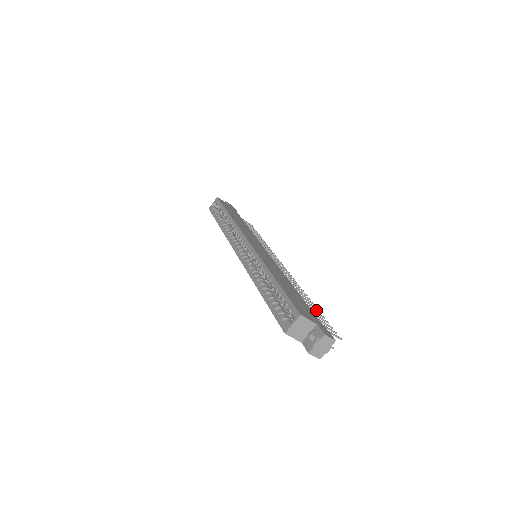
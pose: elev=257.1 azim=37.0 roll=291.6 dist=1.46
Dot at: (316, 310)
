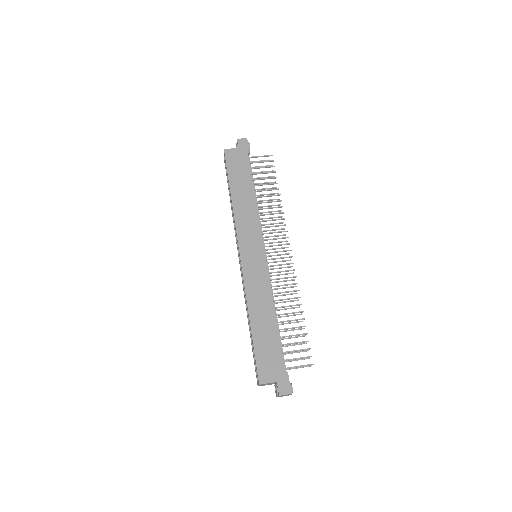
Dot at: (300, 327)
